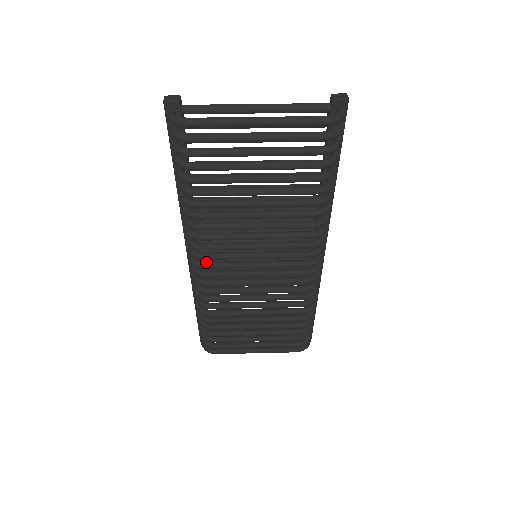
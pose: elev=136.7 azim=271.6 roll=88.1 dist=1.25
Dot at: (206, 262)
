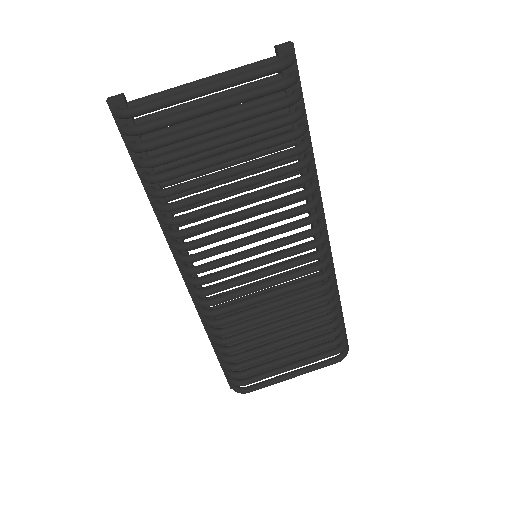
Dot at: (204, 276)
